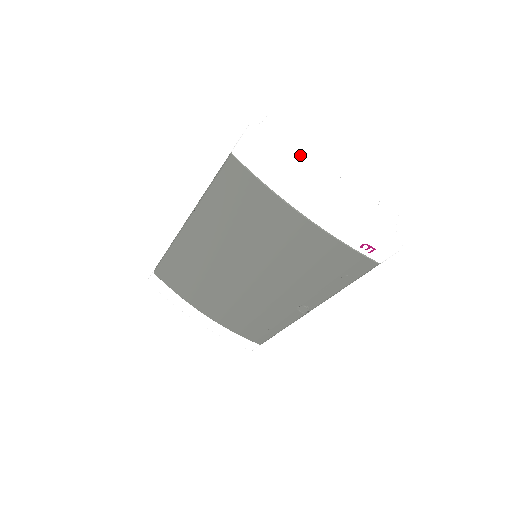
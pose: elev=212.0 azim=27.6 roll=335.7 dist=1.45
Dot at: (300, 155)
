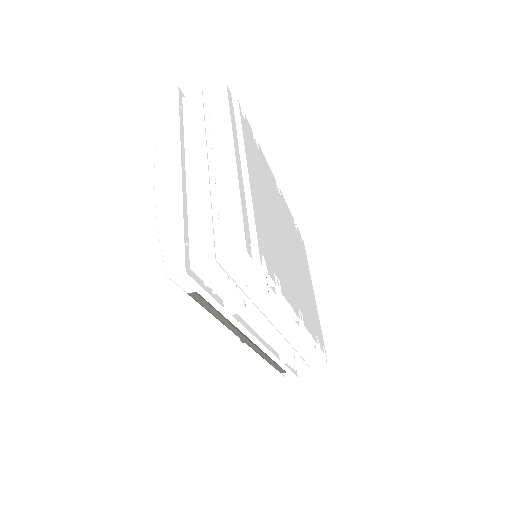
Dot at: (202, 131)
